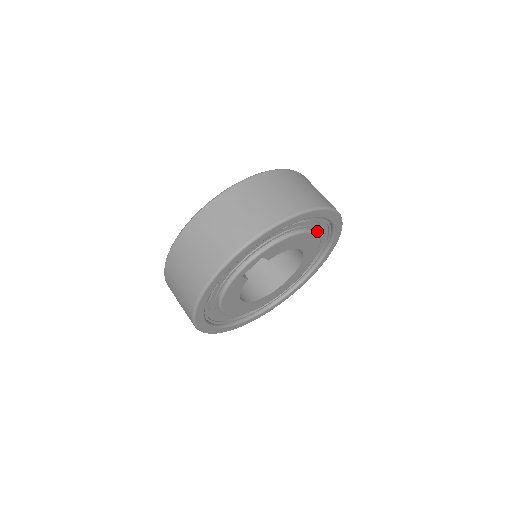
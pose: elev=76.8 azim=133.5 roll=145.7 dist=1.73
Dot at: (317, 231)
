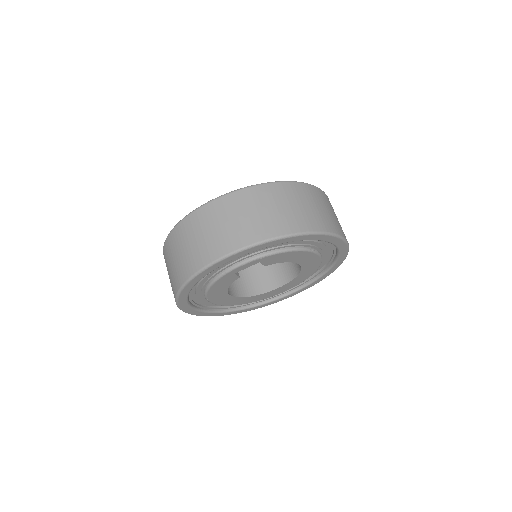
Dot at: (321, 252)
